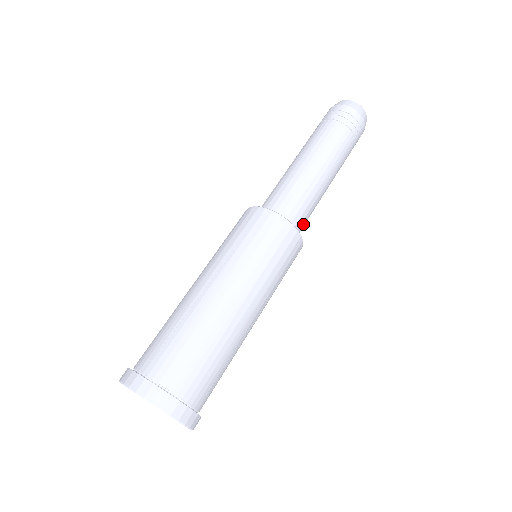
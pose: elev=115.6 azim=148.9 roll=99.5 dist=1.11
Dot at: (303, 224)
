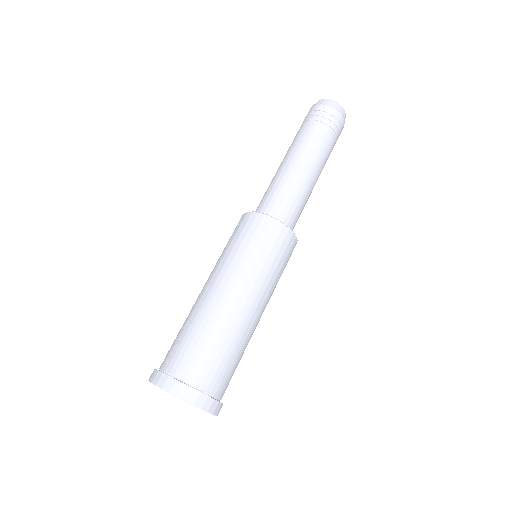
Dot at: (294, 218)
